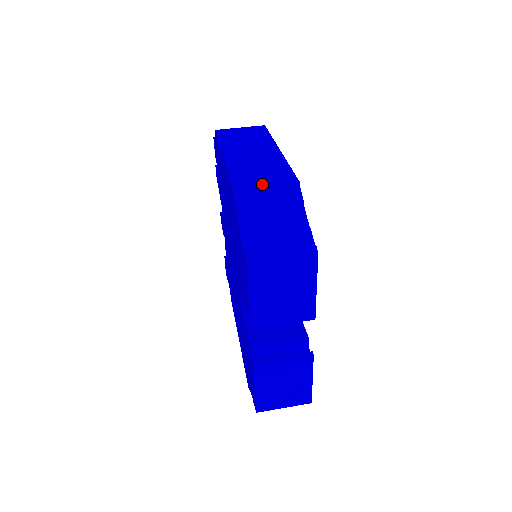
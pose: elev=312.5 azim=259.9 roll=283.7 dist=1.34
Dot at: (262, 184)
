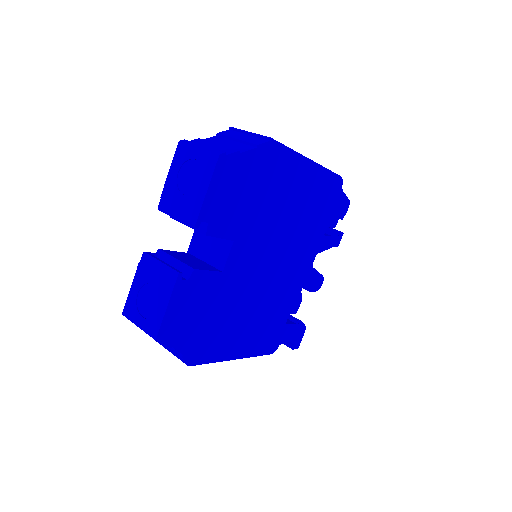
Dot at: (250, 132)
